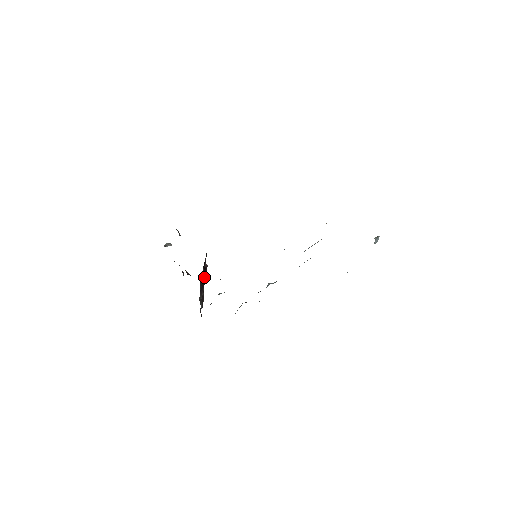
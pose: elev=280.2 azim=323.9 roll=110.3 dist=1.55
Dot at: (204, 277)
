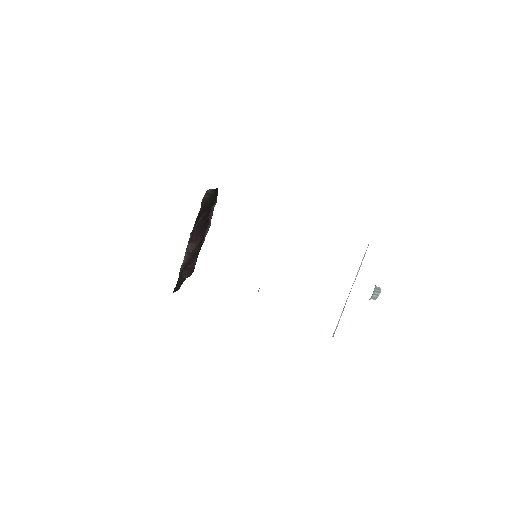
Dot at: (203, 231)
